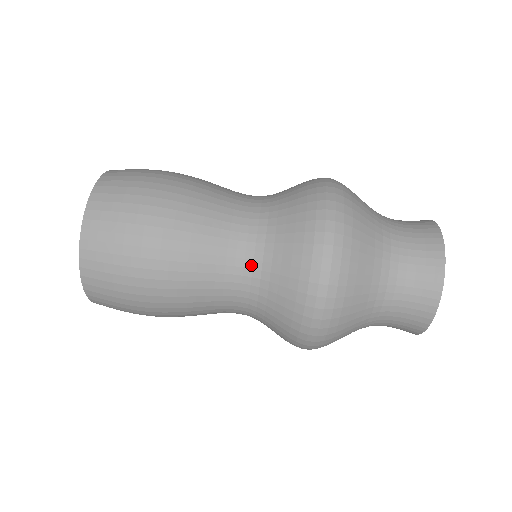
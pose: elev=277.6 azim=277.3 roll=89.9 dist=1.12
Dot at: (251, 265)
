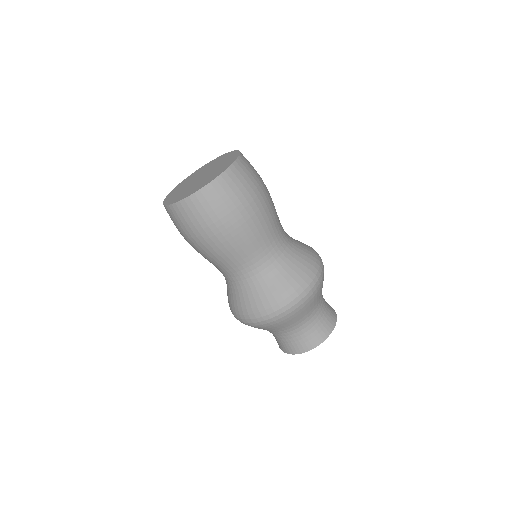
Dot at: (227, 280)
